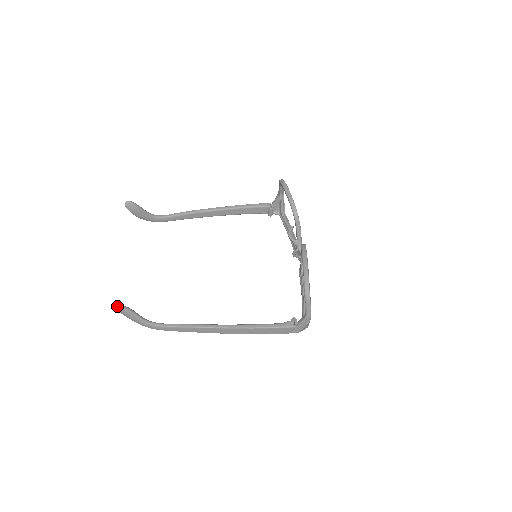
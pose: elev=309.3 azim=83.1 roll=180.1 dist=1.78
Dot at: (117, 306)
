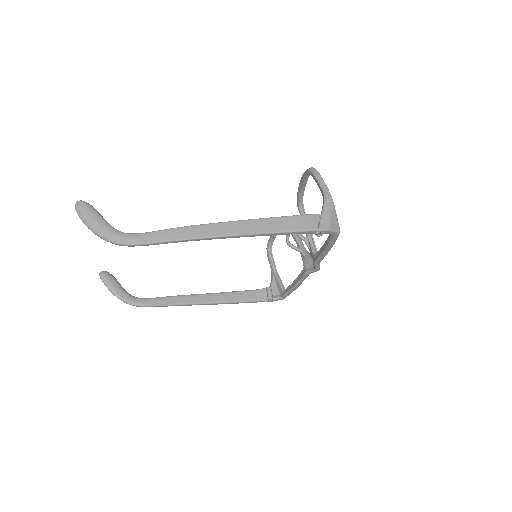
Dot at: (79, 201)
